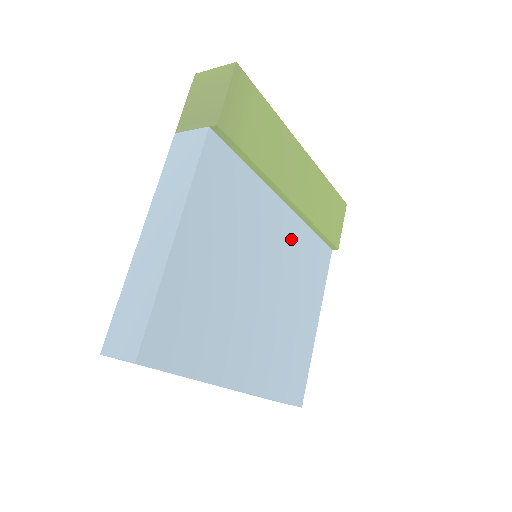
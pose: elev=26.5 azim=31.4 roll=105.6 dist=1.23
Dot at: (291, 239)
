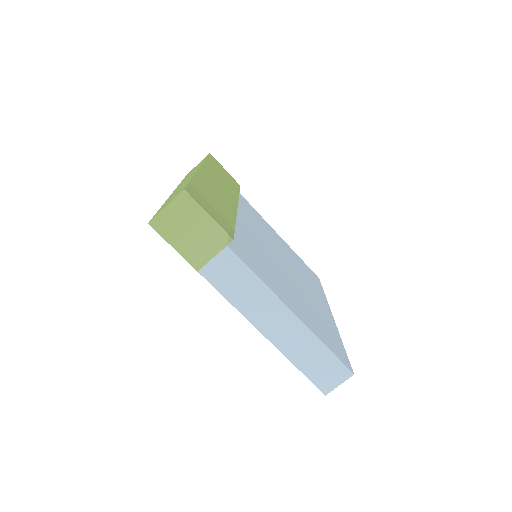
Dot at: (249, 222)
